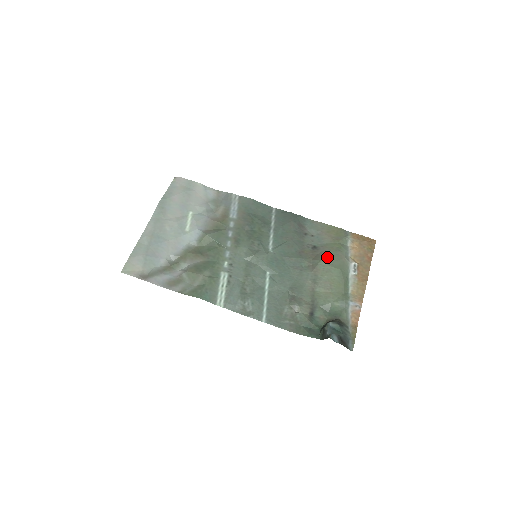
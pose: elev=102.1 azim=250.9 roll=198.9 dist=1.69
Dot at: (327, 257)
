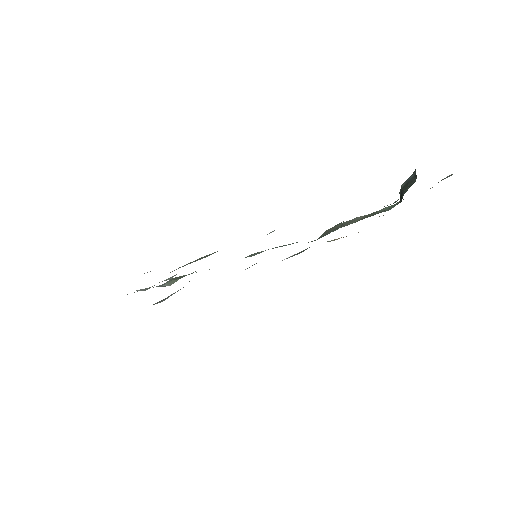
Dot at: occluded
